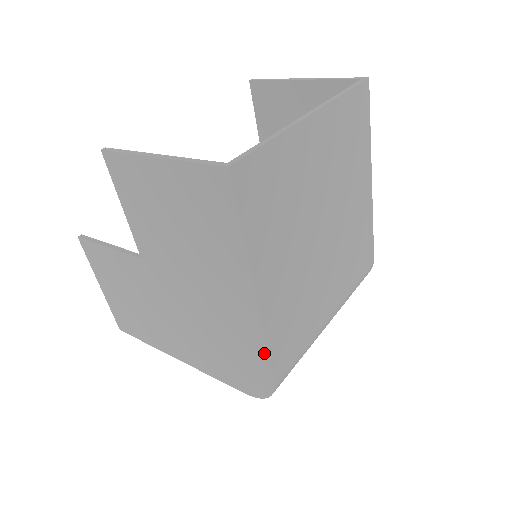
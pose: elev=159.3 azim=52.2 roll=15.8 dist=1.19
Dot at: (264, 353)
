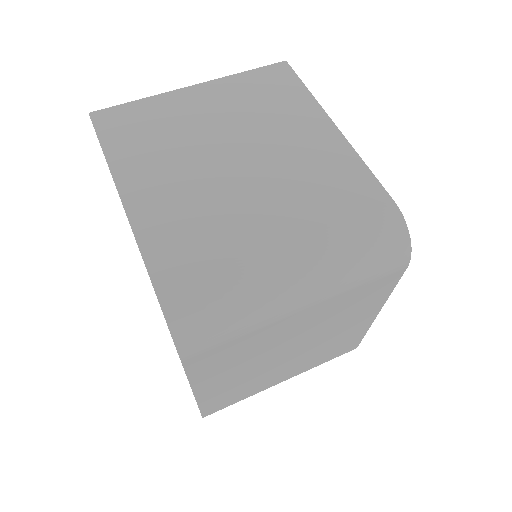
Dot at: (142, 258)
